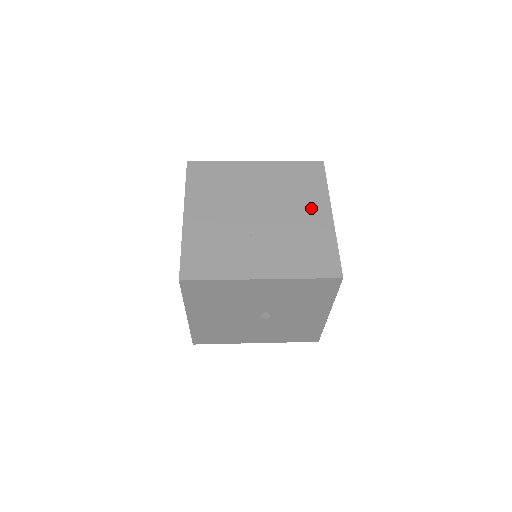
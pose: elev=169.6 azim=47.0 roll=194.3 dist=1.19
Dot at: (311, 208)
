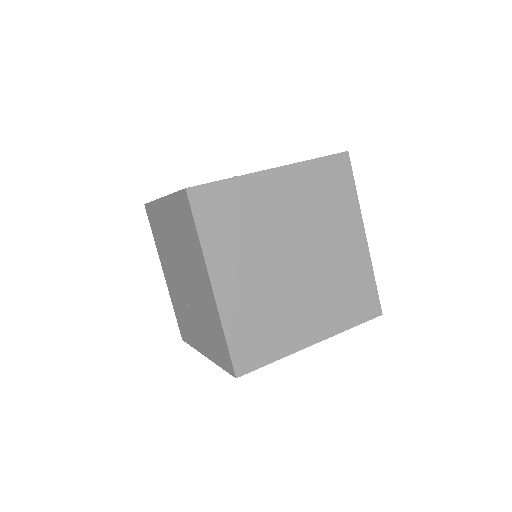
Dot at: (200, 274)
